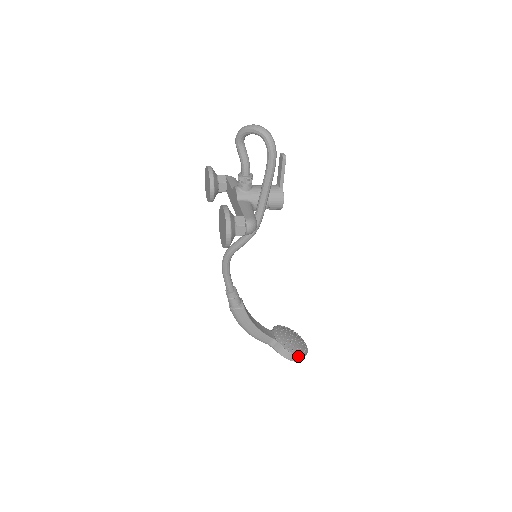
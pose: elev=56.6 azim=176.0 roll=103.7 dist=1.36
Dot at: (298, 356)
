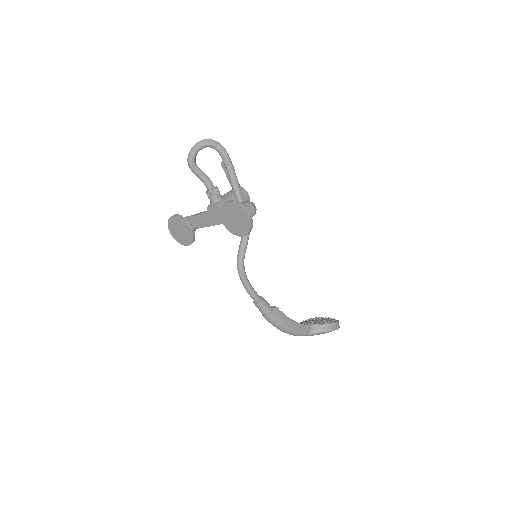
Dot at: (336, 322)
